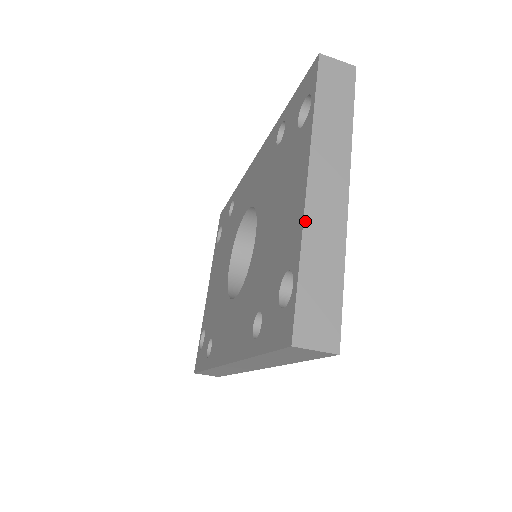
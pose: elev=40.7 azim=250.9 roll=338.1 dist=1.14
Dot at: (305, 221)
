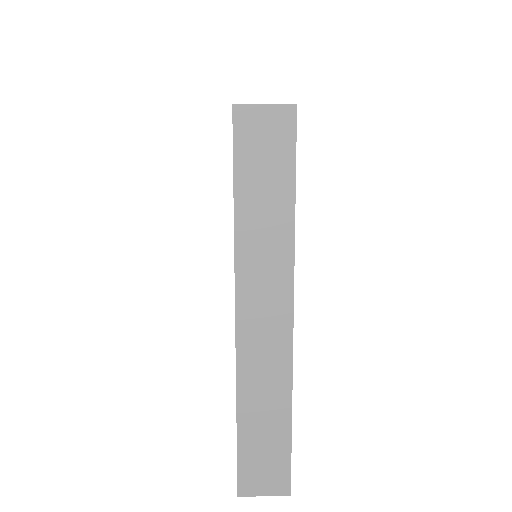
Dot at: (238, 370)
